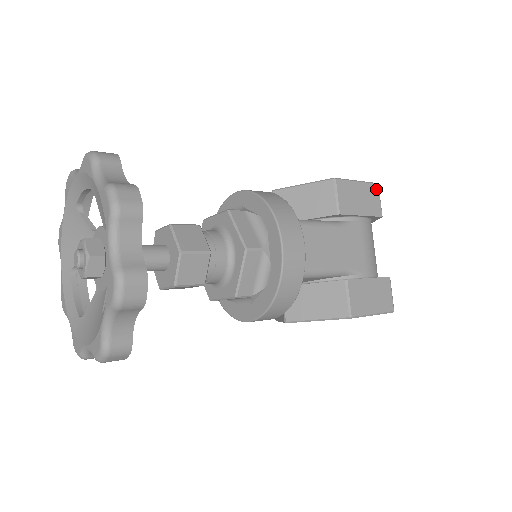
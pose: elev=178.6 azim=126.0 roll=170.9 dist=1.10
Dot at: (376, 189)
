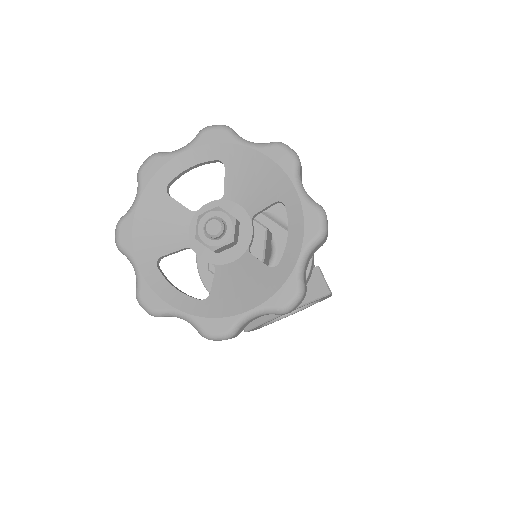
Dot at: occluded
